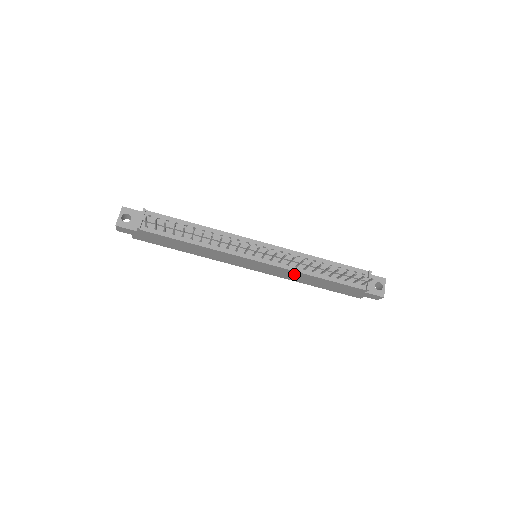
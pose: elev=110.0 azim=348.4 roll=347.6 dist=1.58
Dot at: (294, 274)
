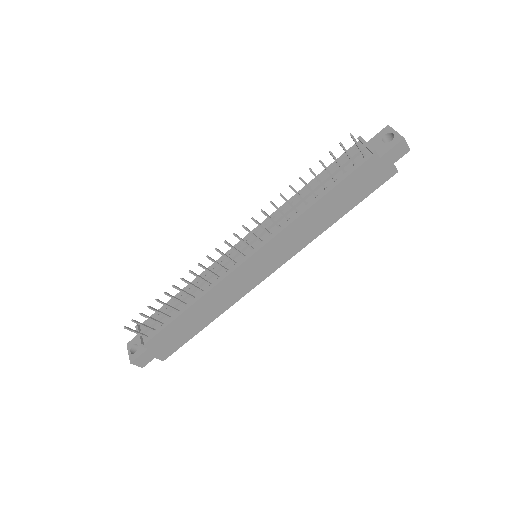
Dot at: (299, 228)
